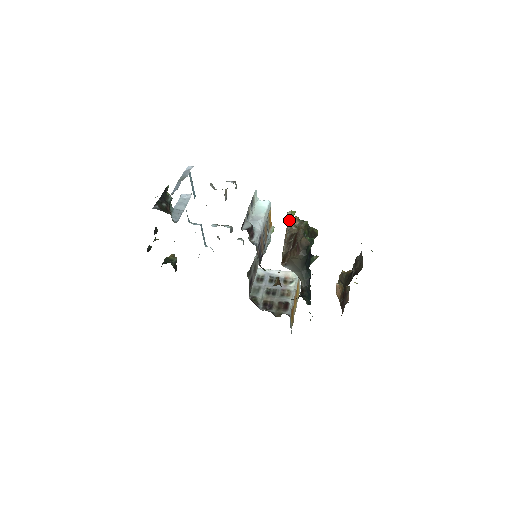
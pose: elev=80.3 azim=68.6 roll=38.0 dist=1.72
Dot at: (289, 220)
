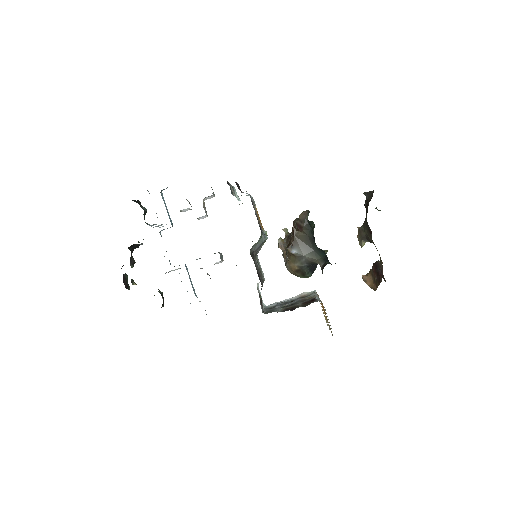
Dot at: (282, 242)
